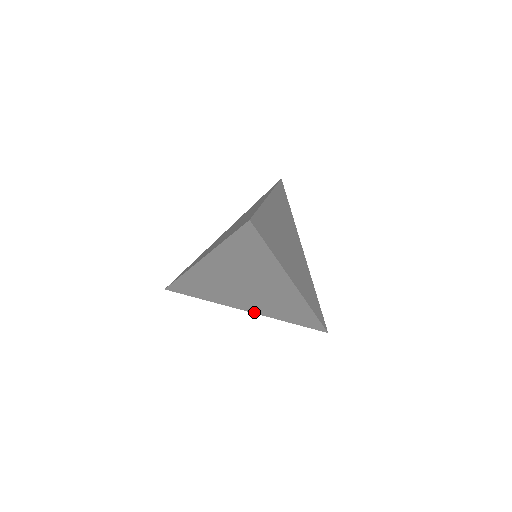
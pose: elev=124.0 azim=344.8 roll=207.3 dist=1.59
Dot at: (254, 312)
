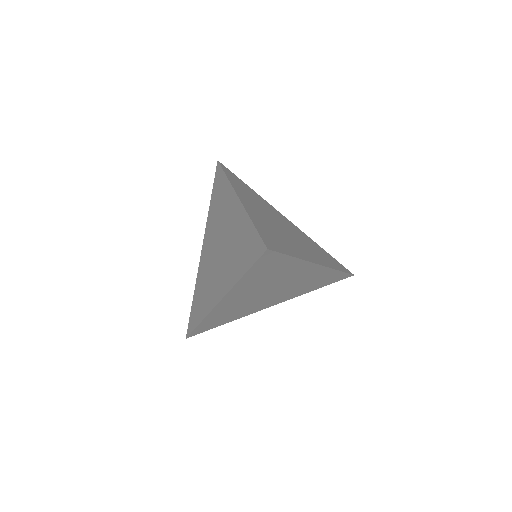
Dot at: (281, 302)
